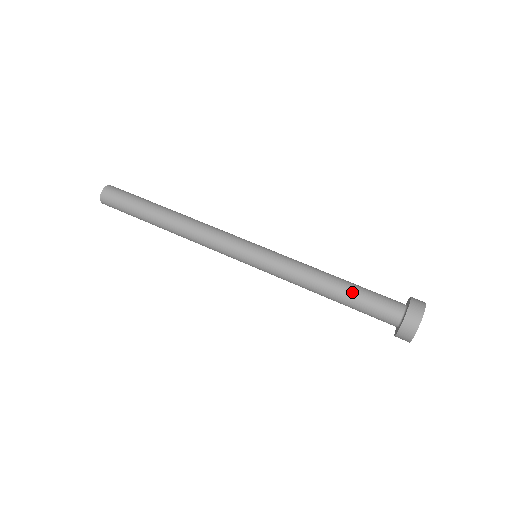
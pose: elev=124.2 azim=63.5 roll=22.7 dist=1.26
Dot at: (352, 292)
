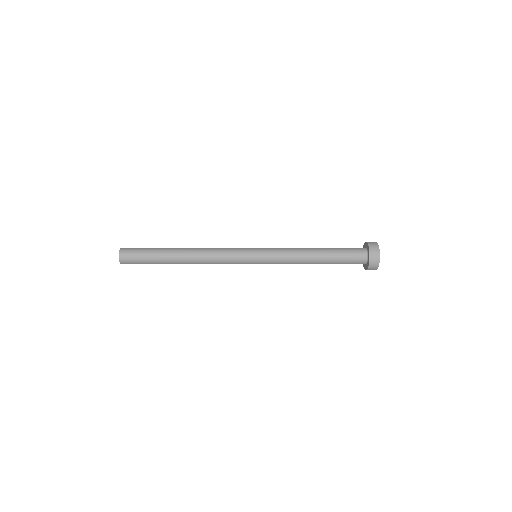
Dot at: (331, 252)
